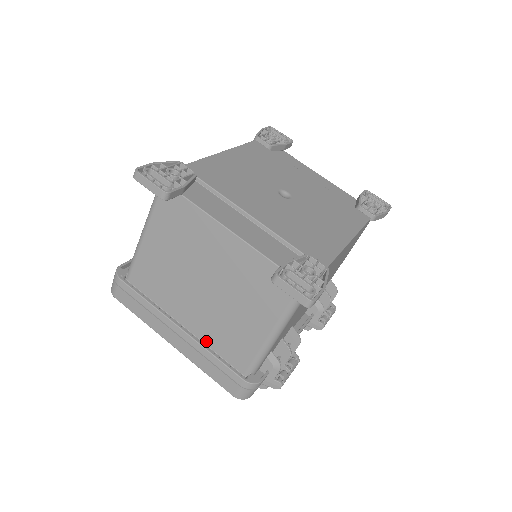
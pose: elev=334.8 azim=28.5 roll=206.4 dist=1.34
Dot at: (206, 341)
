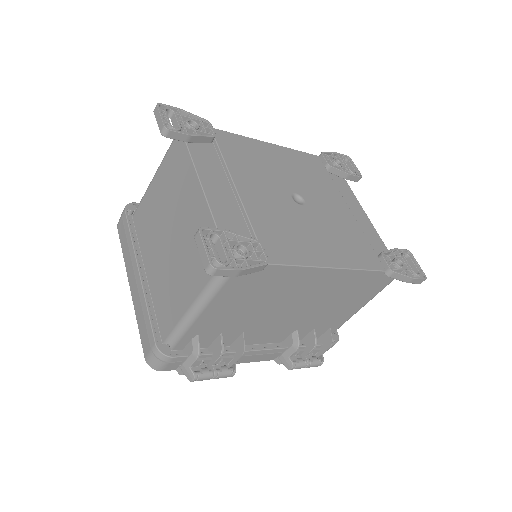
Dot at: (153, 295)
